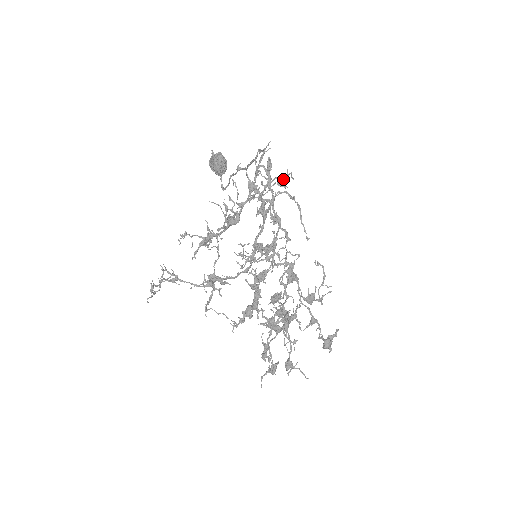
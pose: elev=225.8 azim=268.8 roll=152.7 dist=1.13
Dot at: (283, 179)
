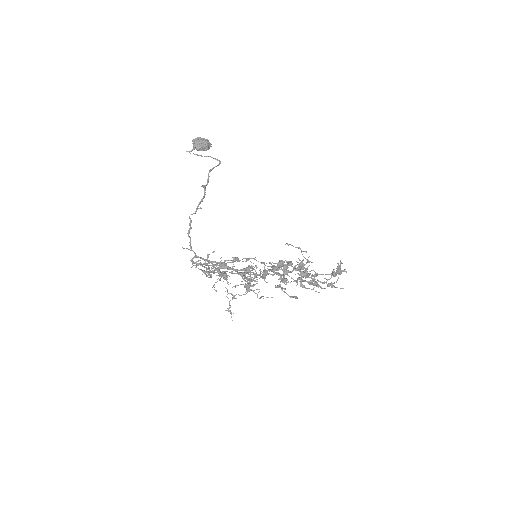
Dot at: (208, 263)
